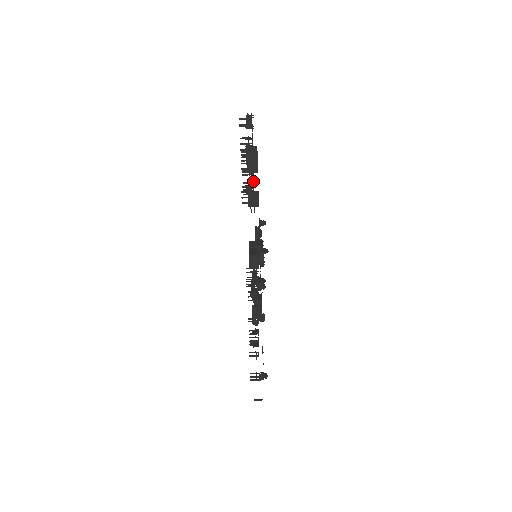
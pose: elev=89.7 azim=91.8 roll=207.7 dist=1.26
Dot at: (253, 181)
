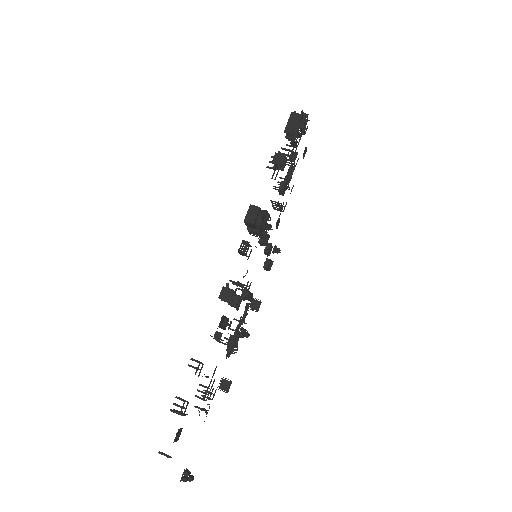
Dot at: (285, 205)
